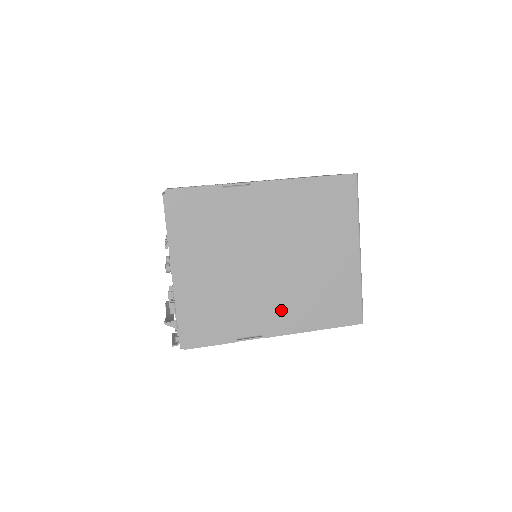
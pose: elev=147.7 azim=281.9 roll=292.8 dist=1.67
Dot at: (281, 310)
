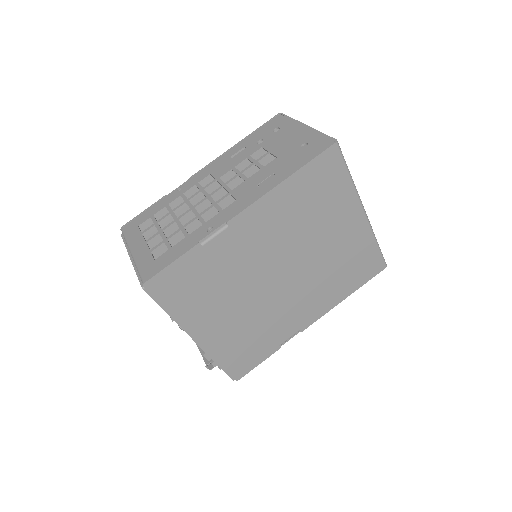
Dot at: (309, 303)
